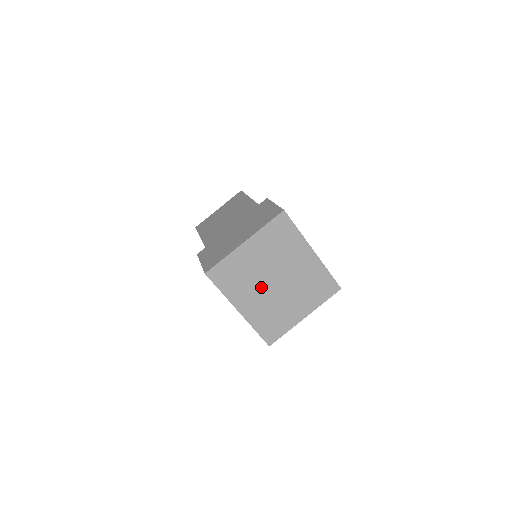
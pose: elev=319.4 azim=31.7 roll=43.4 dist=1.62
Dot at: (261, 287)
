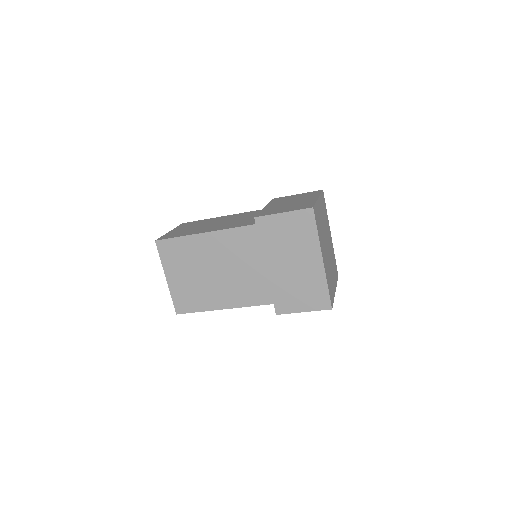
Dot at: (325, 245)
